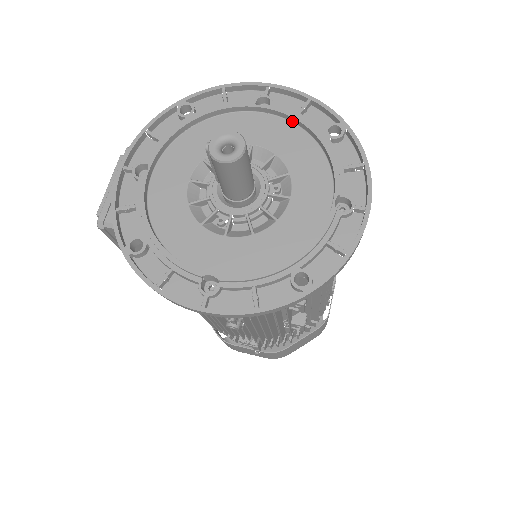
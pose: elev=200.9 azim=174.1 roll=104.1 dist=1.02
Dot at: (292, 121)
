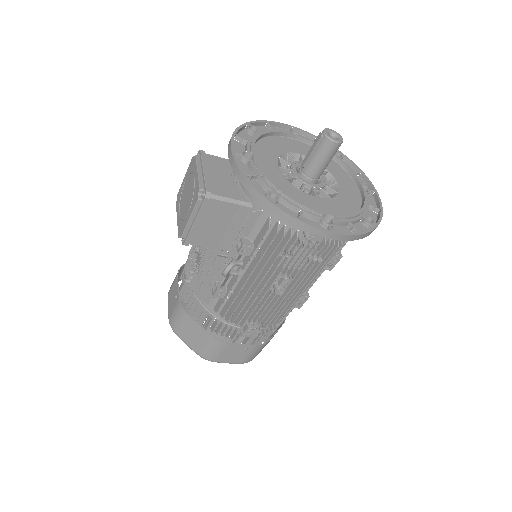
Dot at: occluded
